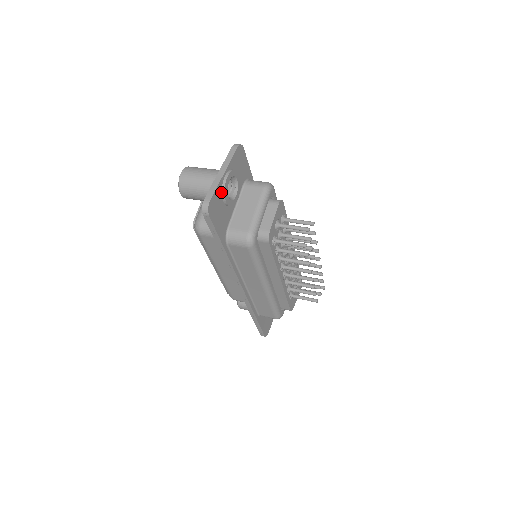
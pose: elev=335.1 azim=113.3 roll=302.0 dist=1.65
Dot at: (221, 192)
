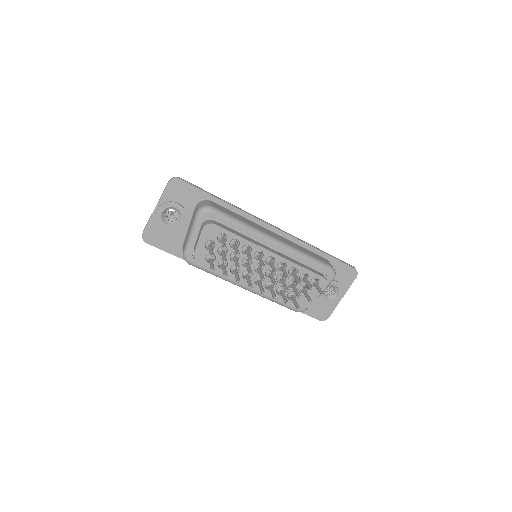
Dot at: (158, 223)
